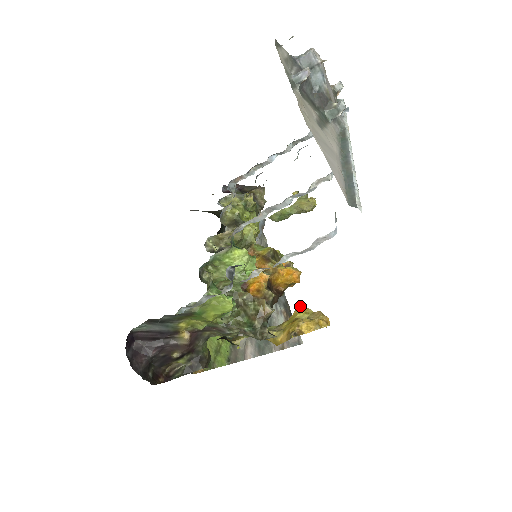
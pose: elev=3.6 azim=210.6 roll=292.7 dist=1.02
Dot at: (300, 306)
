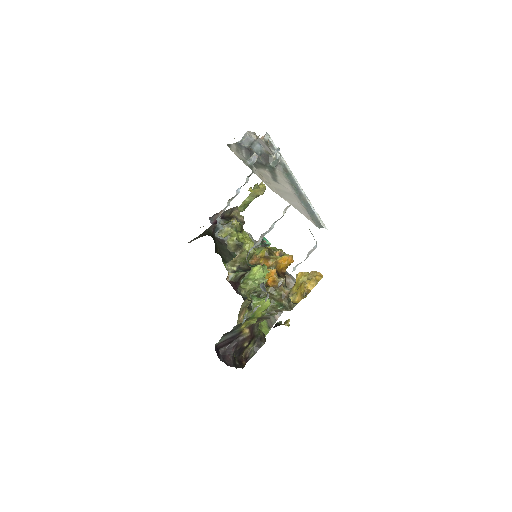
Dot at: (298, 273)
